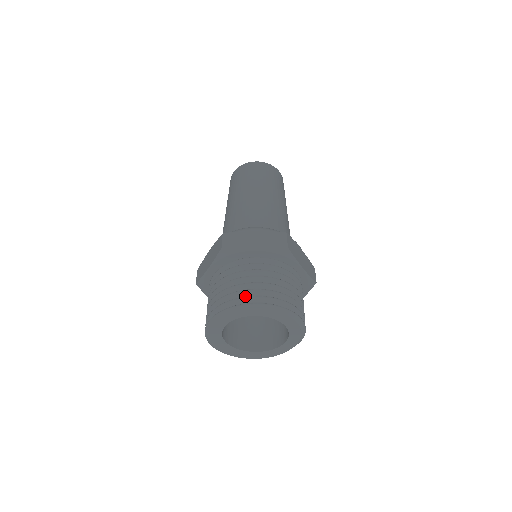
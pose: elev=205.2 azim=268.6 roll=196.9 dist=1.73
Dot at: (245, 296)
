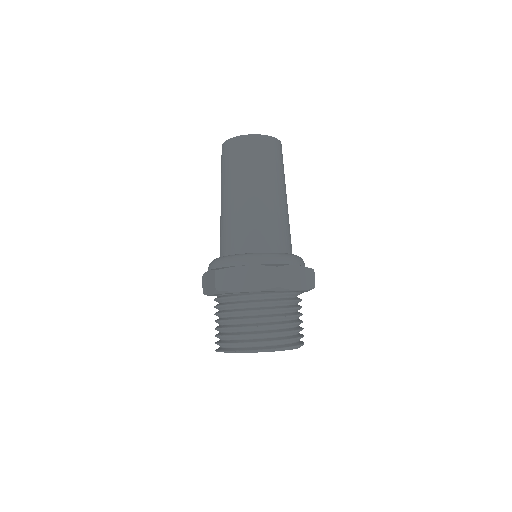
Dot at: (243, 338)
